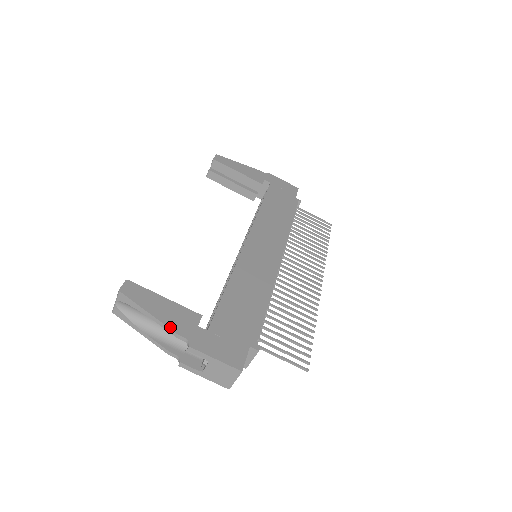
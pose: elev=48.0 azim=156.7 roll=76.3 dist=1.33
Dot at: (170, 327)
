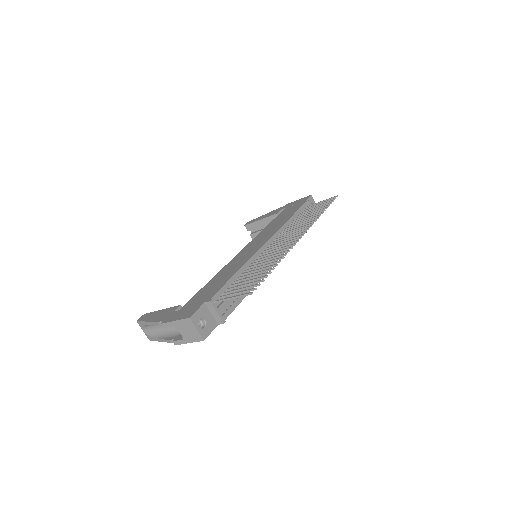
Dot at: (155, 321)
